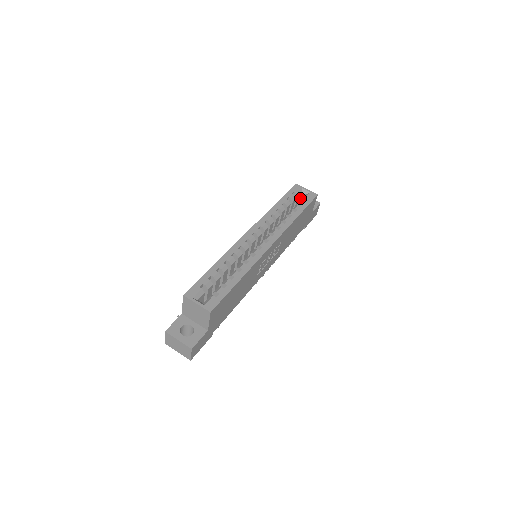
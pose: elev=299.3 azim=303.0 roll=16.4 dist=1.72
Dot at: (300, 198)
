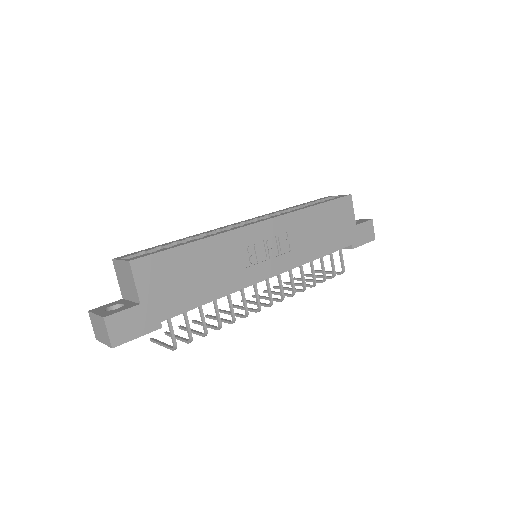
Dot at: occluded
